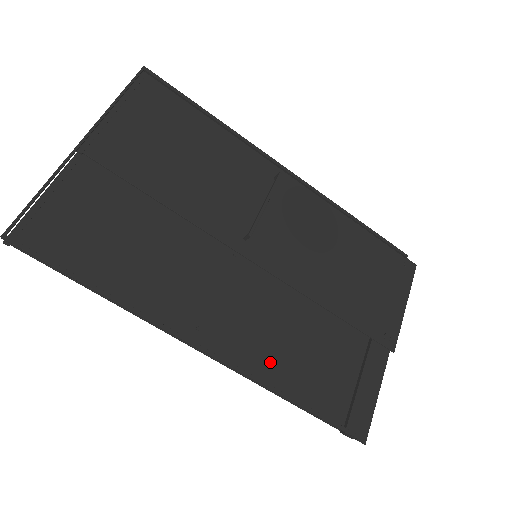
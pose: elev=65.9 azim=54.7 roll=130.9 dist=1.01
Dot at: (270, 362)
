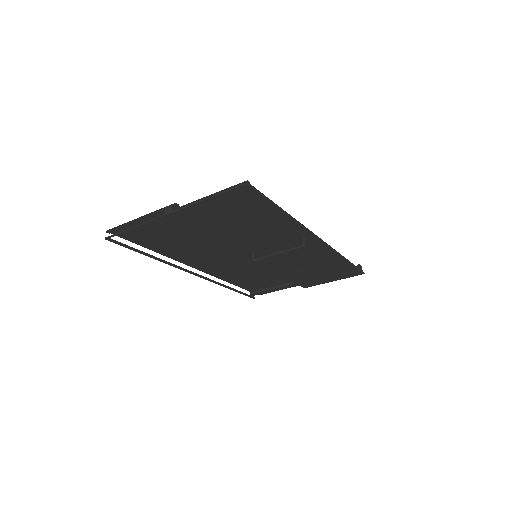
Dot at: (232, 276)
